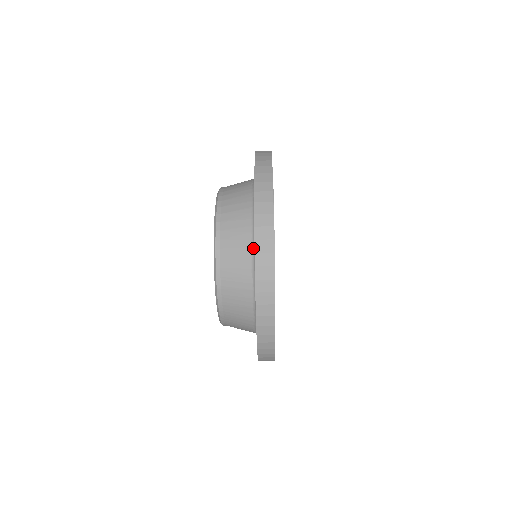
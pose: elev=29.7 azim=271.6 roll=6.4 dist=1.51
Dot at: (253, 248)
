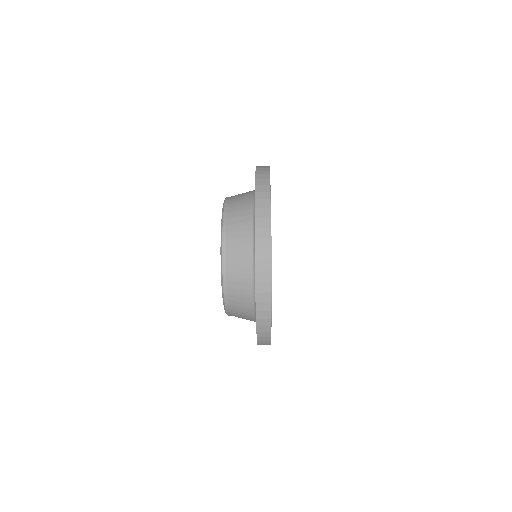
Dot at: (254, 291)
